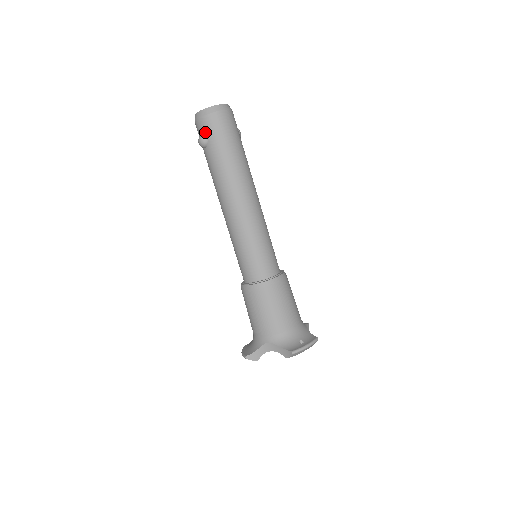
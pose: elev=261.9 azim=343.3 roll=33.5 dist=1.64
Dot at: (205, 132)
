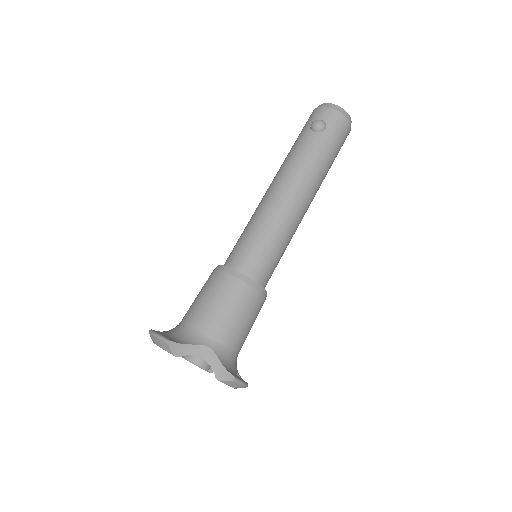
Dot at: (329, 122)
